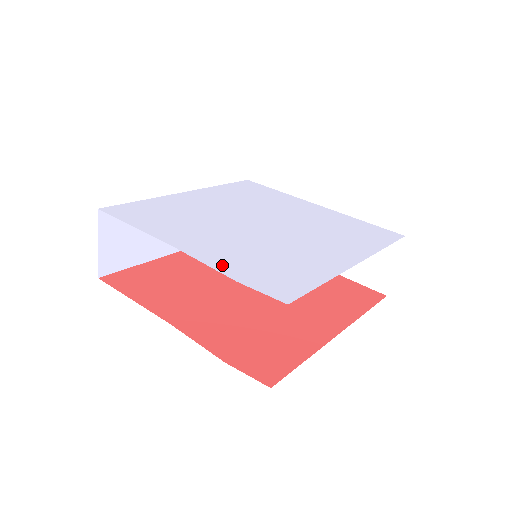
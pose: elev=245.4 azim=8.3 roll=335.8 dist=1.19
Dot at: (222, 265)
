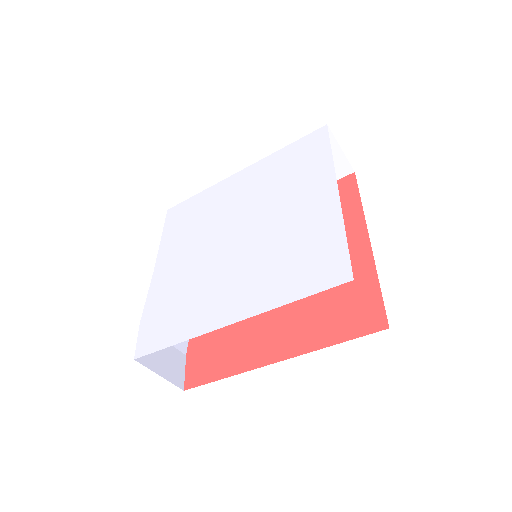
Dot at: (152, 300)
